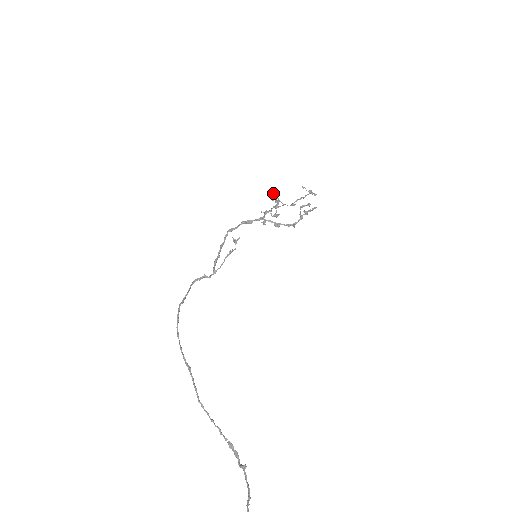
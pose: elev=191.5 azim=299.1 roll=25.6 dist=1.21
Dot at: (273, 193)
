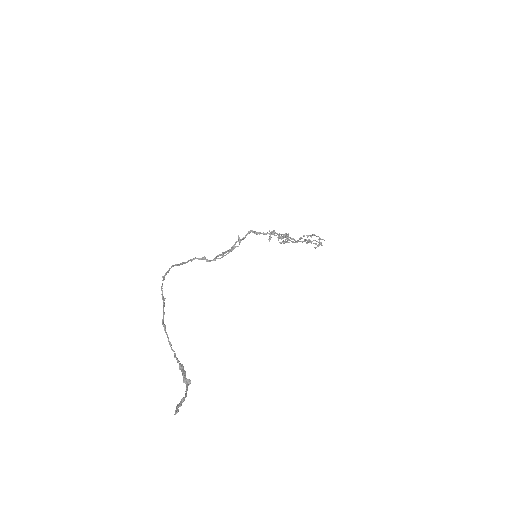
Dot at: occluded
